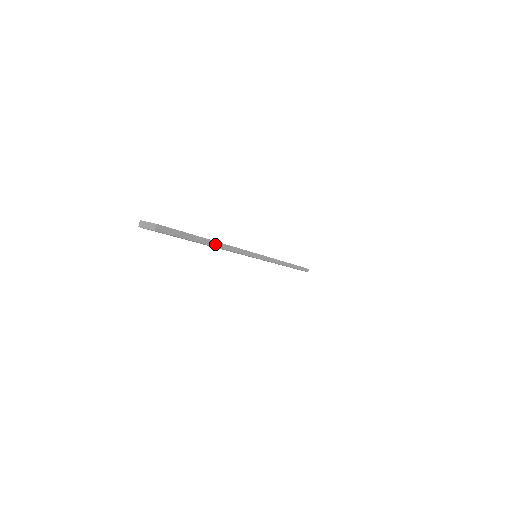
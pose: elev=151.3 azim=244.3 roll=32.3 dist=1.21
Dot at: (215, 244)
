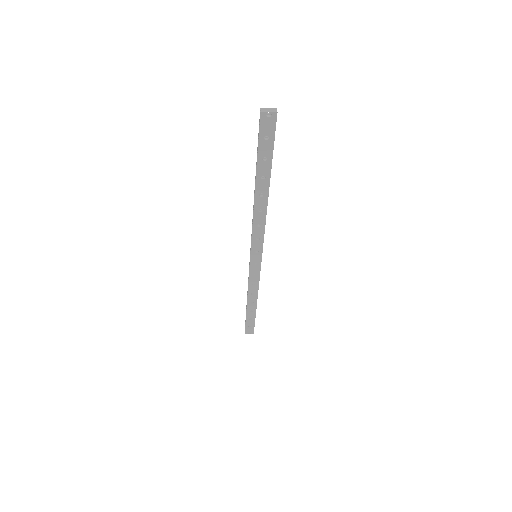
Dot at: occluded
